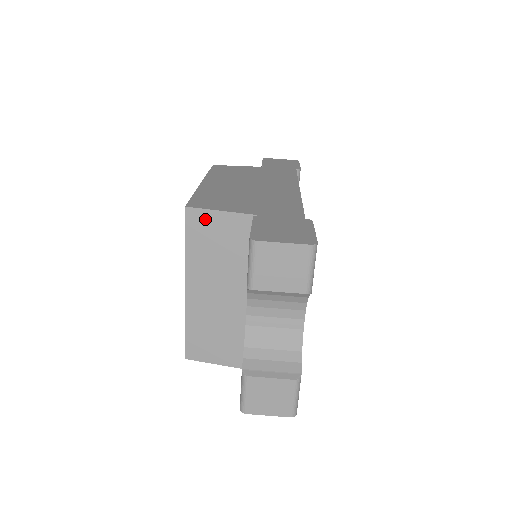
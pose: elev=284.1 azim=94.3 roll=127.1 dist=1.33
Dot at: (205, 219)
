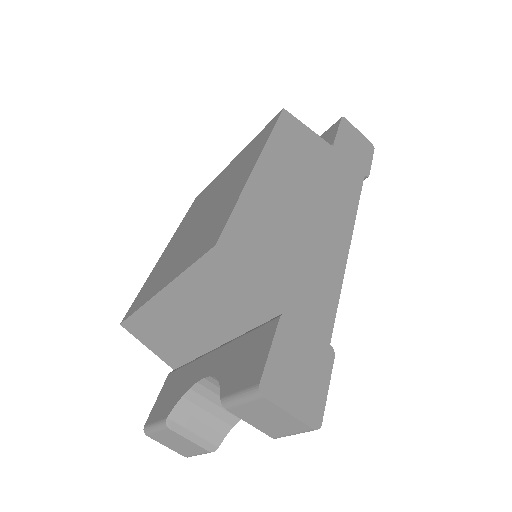
Dot at: (228, 271)
